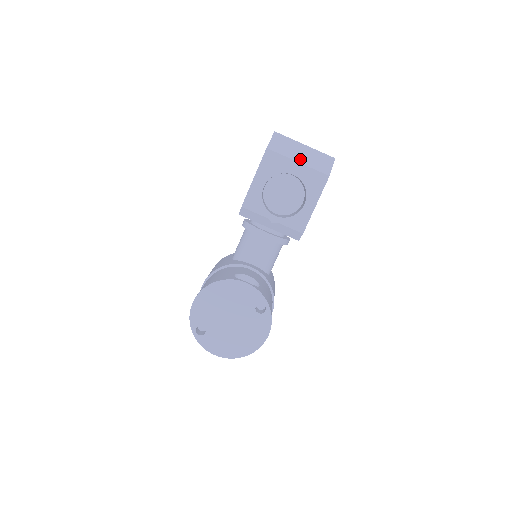
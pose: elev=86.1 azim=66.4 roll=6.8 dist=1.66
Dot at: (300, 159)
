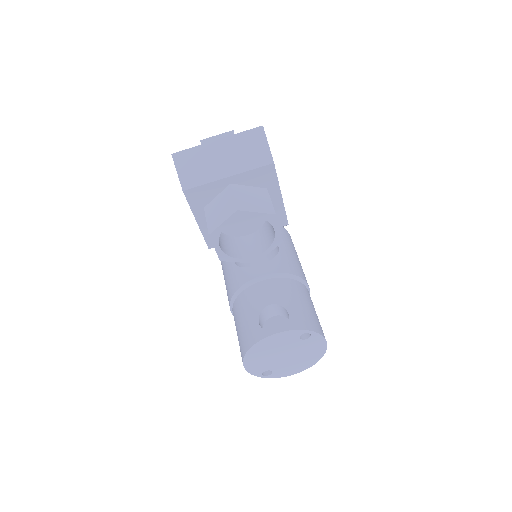
Dot at: (227, 170)
